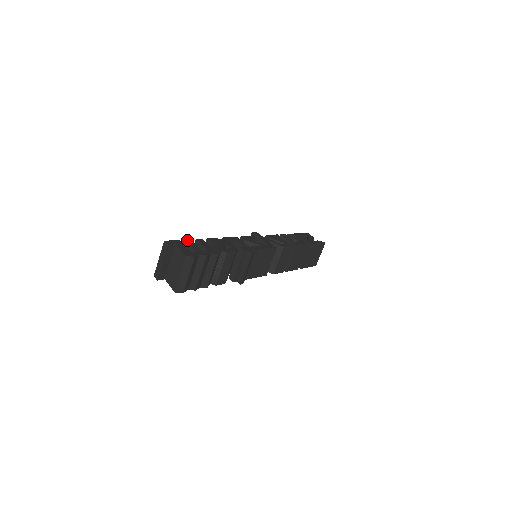
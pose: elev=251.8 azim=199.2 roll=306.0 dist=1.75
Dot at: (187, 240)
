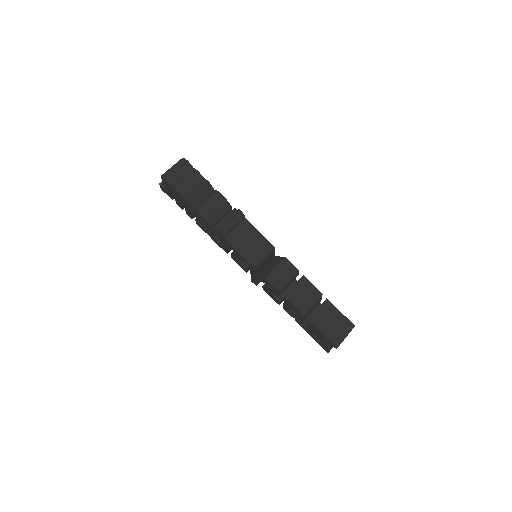
Dot at: occluded
